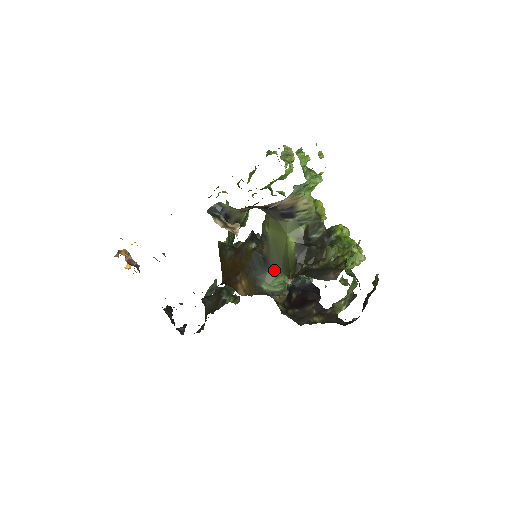
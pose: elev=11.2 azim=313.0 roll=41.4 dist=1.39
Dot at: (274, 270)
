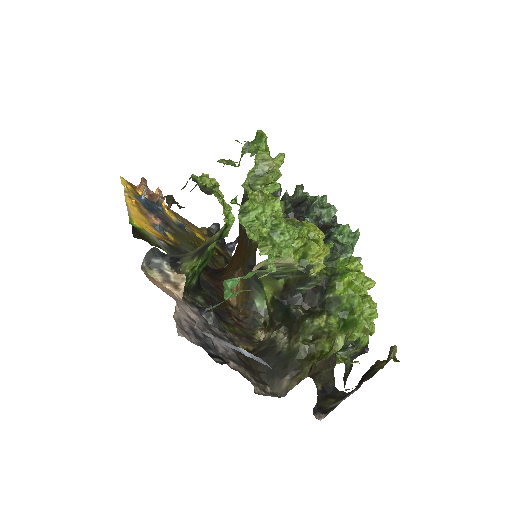
Dot at: occluded
